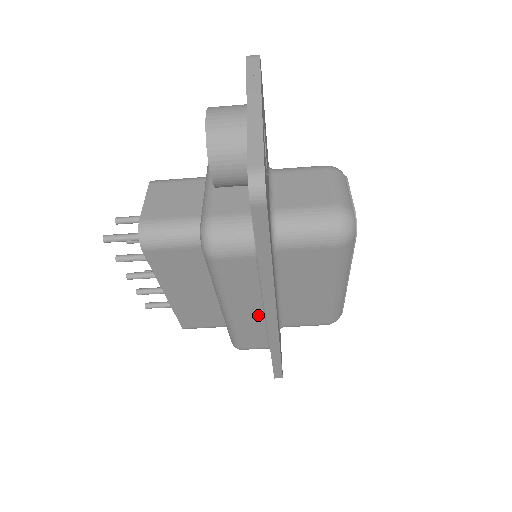
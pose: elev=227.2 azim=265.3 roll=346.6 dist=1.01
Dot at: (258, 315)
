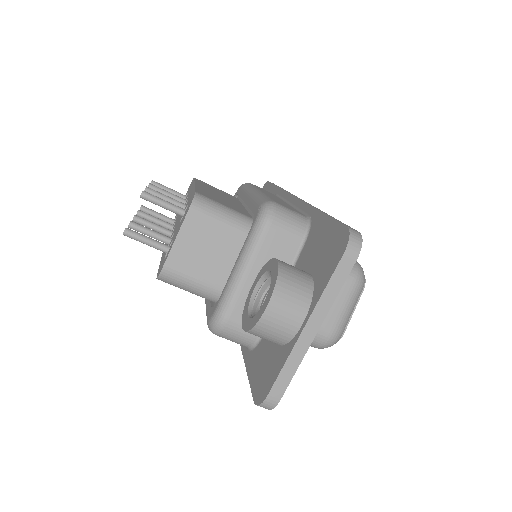
Dot at: occluded
